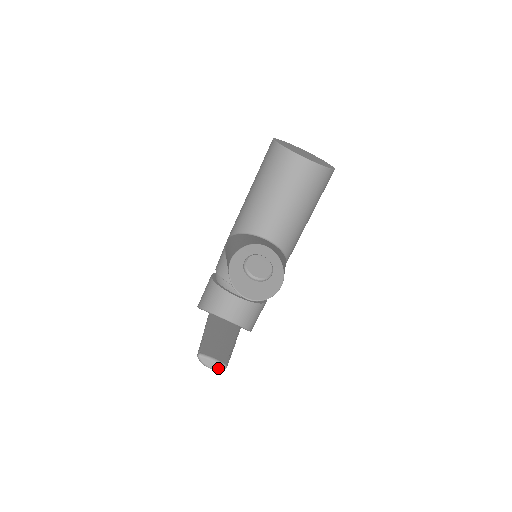
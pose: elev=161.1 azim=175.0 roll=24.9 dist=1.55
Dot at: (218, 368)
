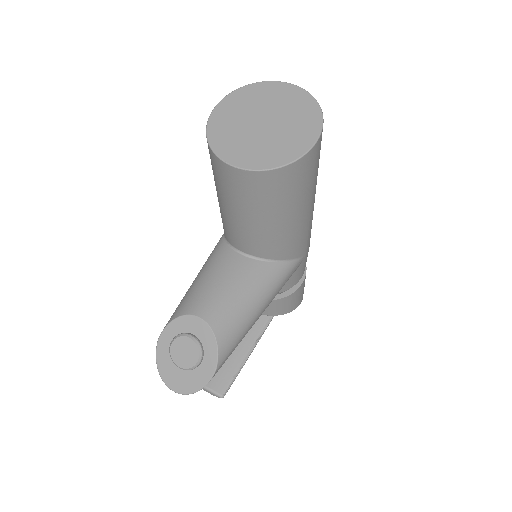
Dot at: (216, 396)
